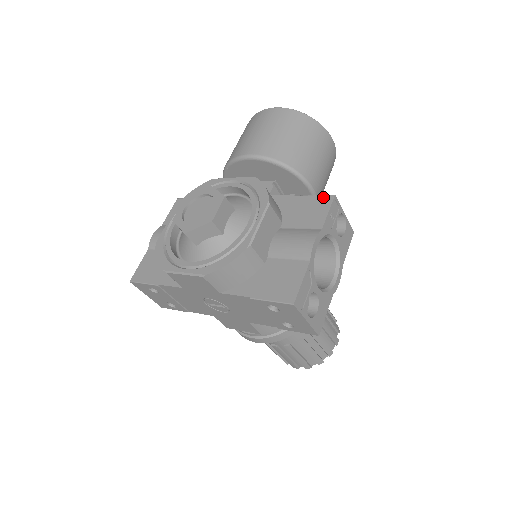
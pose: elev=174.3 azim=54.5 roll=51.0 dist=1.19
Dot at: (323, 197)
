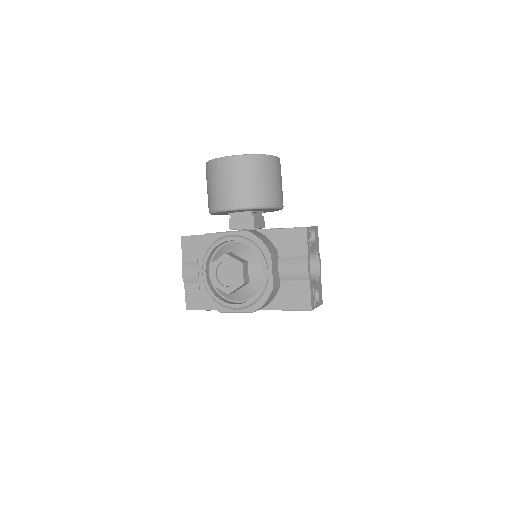
Dot at: (299, 230)
